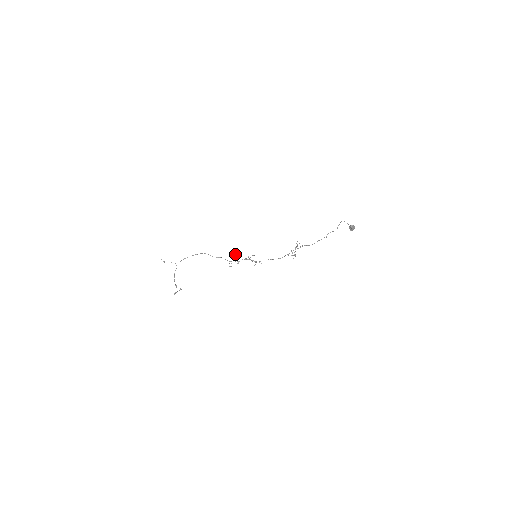
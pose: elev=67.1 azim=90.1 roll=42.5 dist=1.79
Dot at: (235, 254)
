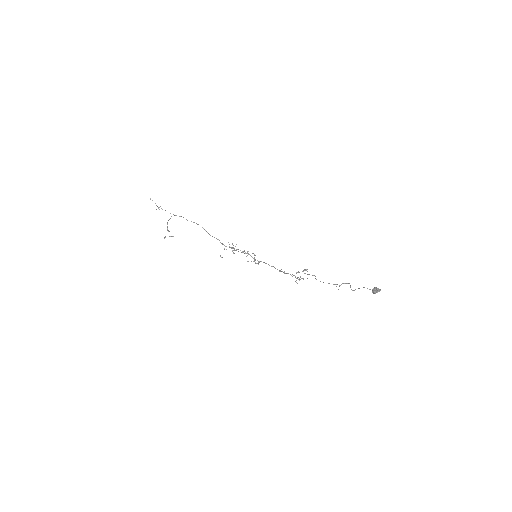
Dot at: occluded
